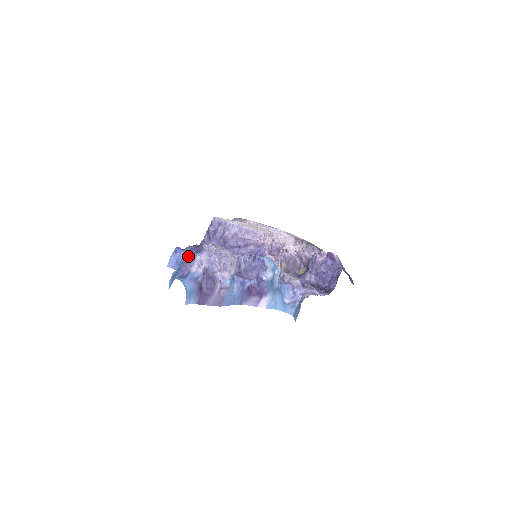
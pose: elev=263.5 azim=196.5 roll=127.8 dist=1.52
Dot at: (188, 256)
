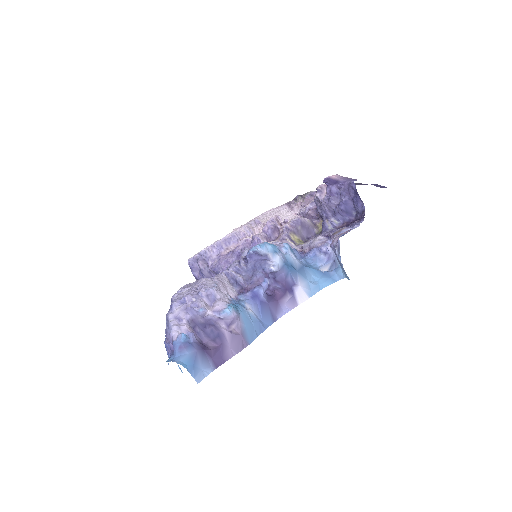
Dot at: occluded
